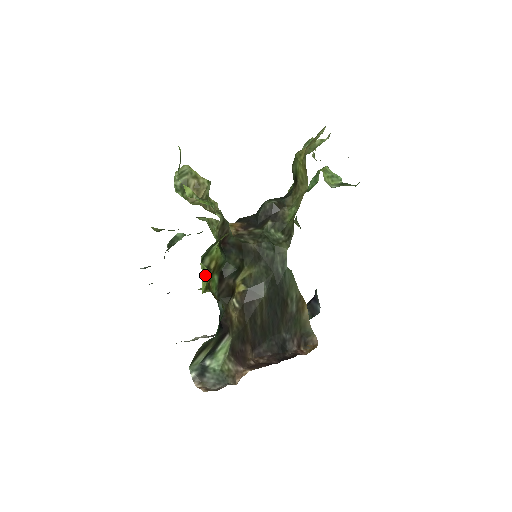
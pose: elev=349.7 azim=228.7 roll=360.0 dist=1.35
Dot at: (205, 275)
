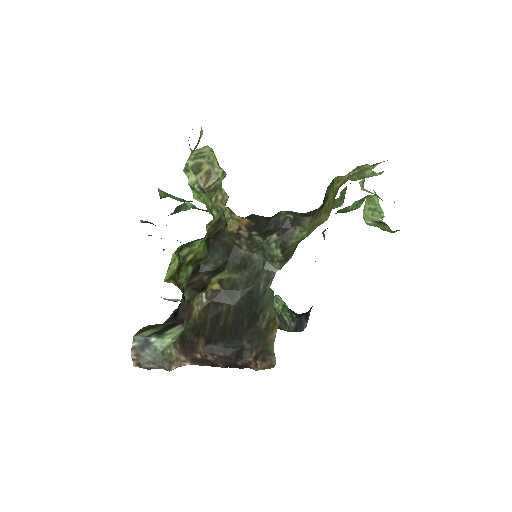
Dot at: (173, 266)
